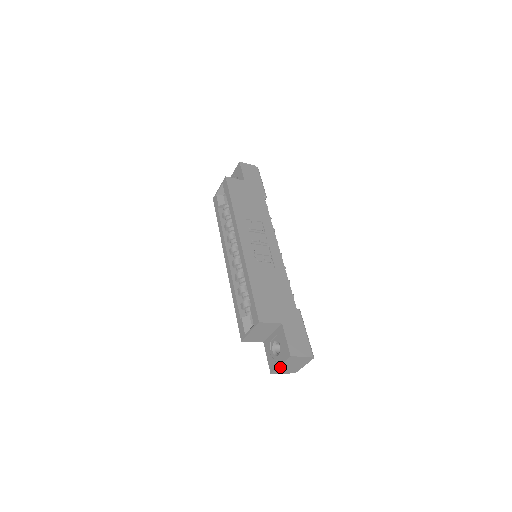
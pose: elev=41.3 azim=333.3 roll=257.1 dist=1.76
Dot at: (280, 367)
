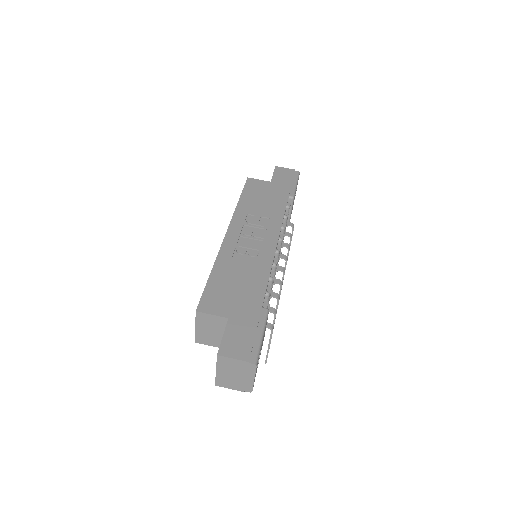
Dot at: (219, 375)
